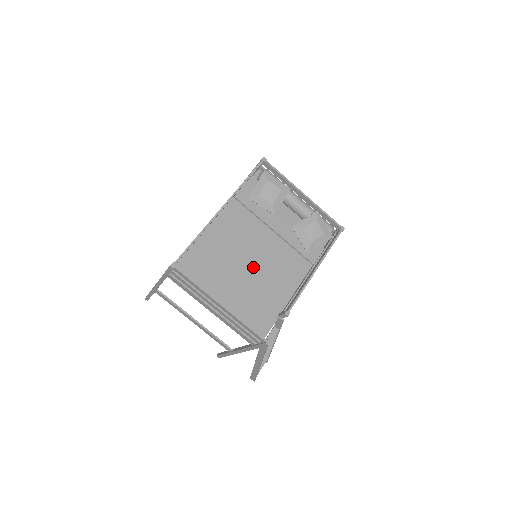
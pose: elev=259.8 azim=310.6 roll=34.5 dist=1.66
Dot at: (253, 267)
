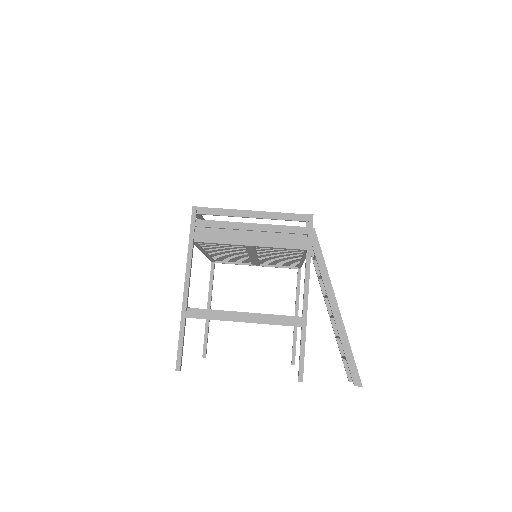
Dot at: occluded
